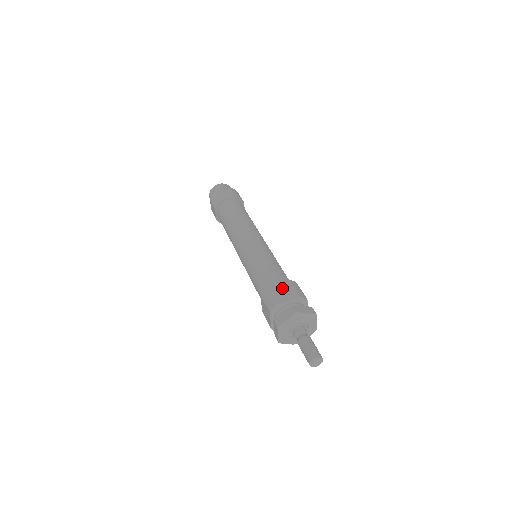
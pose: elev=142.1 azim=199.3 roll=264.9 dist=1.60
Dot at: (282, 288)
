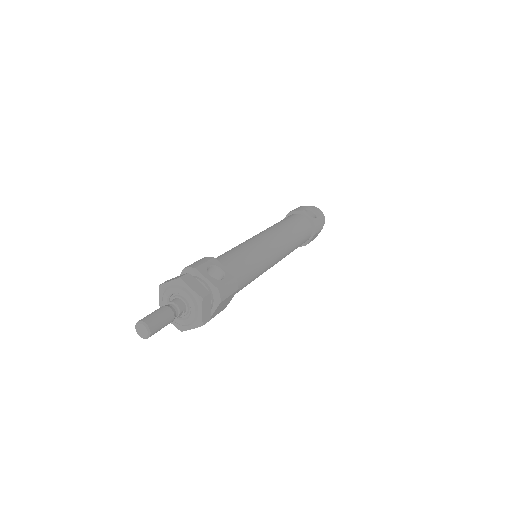
Dot at: occluded
